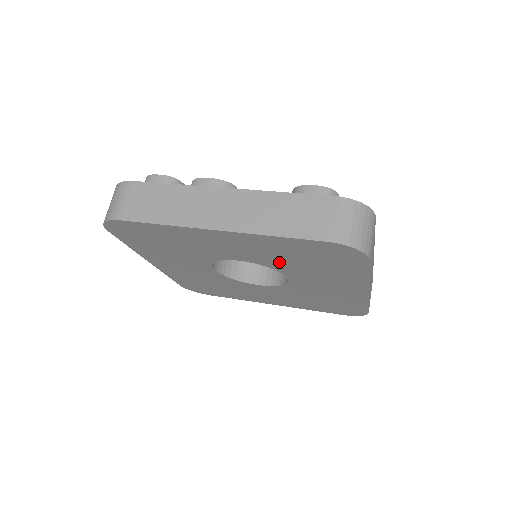
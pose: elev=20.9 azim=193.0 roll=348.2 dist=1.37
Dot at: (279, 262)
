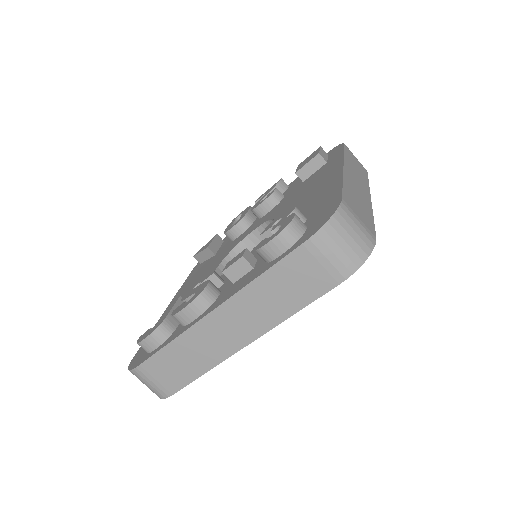
Dot at: occluded
